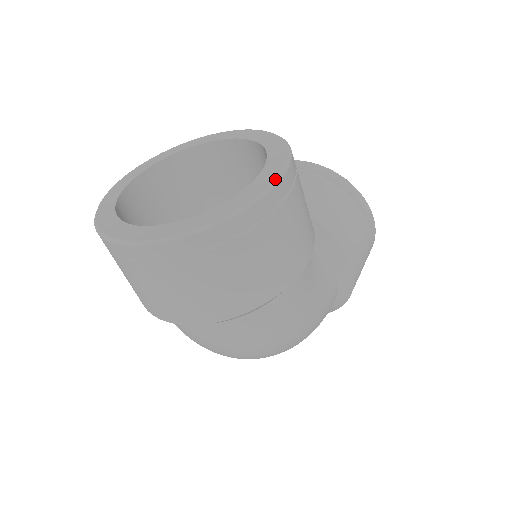
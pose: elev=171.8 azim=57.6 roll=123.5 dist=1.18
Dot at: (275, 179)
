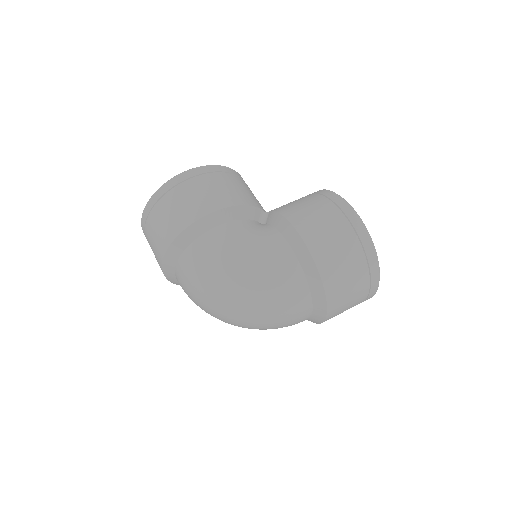
Dot at: (185, 171)
